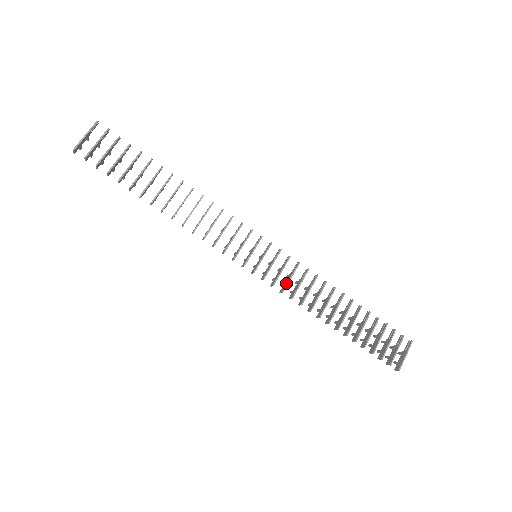
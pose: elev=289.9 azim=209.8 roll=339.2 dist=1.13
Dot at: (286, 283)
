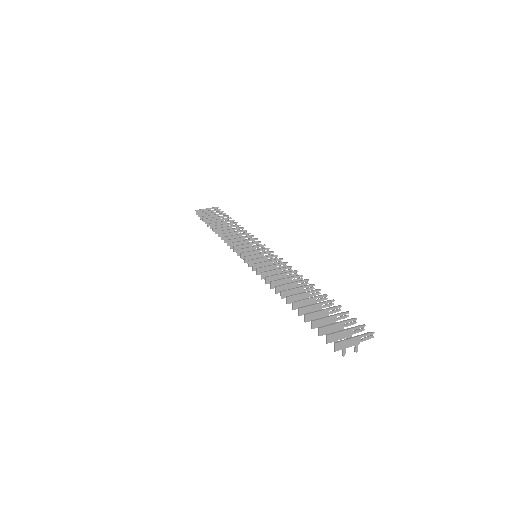
Dot at: (265, 267)
